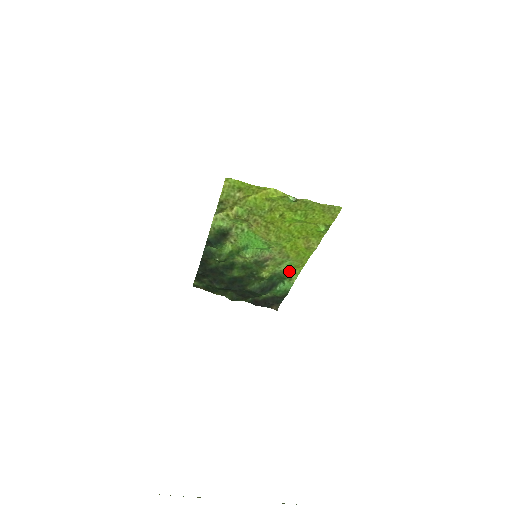
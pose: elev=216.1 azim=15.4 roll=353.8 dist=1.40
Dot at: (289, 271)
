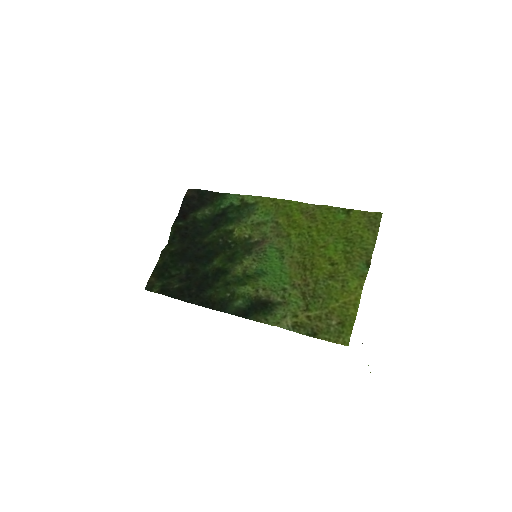
Dot at: (253, 209)
